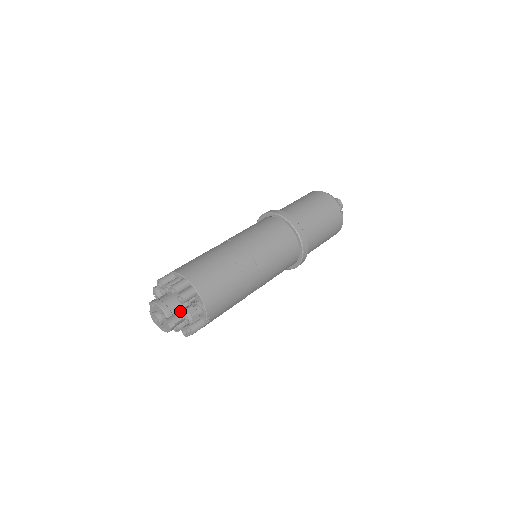
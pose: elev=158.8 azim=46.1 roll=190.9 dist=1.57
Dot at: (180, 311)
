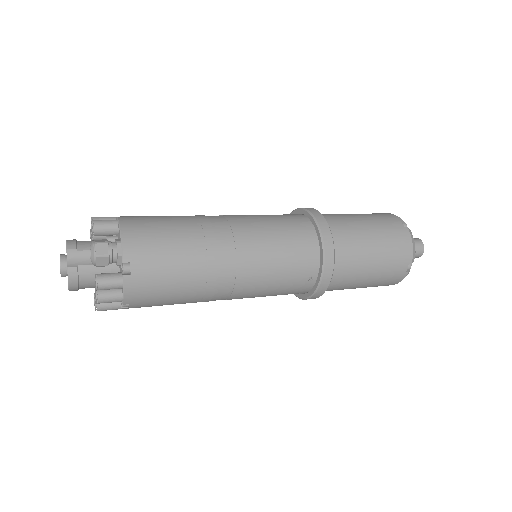
Dot at: occluded
